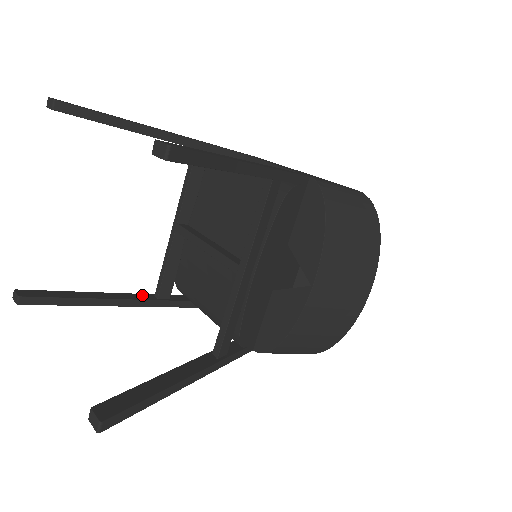
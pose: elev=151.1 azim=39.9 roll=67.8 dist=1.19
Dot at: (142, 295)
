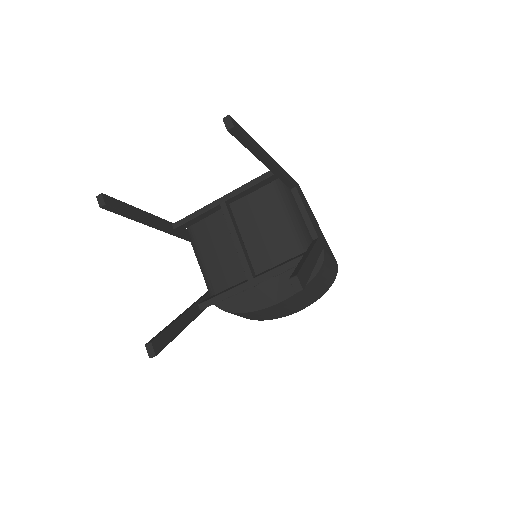
Dot at: (166, 222)
